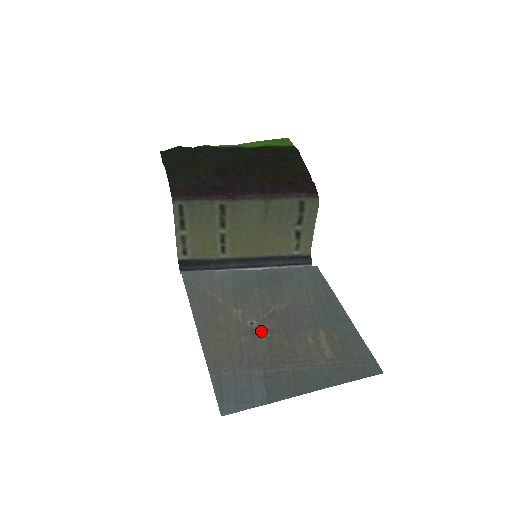
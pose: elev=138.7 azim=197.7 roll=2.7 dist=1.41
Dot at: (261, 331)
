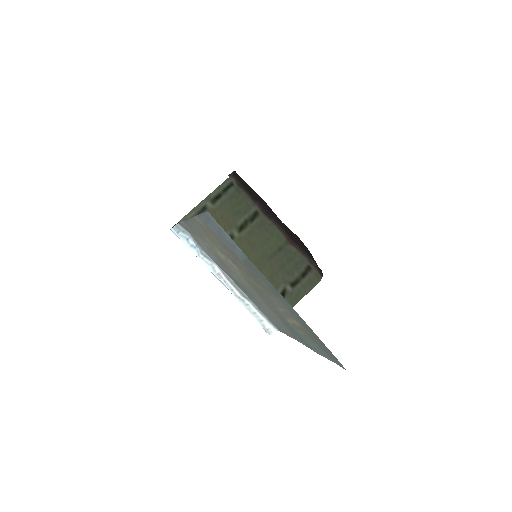
Dot at: (241, 269)
